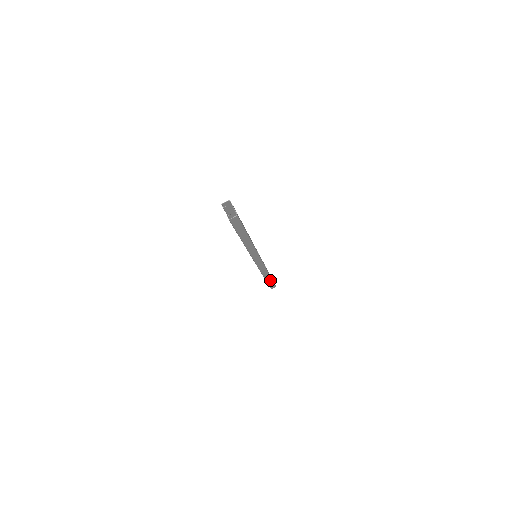
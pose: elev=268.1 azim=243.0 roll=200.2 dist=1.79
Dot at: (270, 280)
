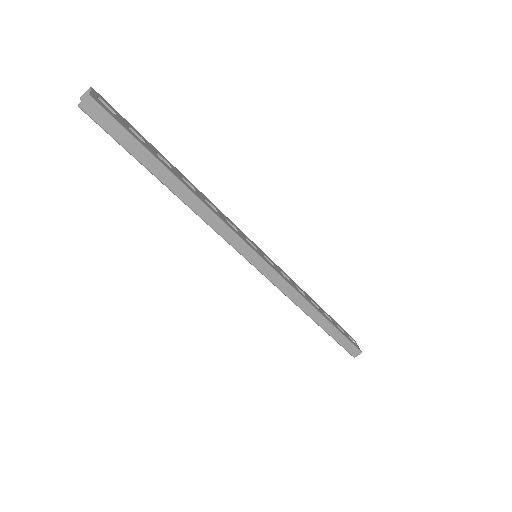
Dot at: (331, 328)
